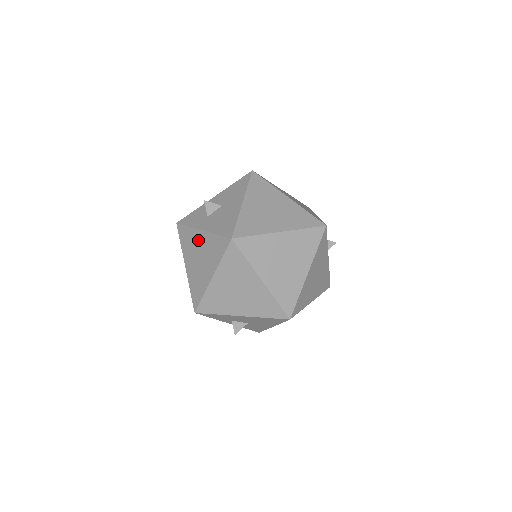
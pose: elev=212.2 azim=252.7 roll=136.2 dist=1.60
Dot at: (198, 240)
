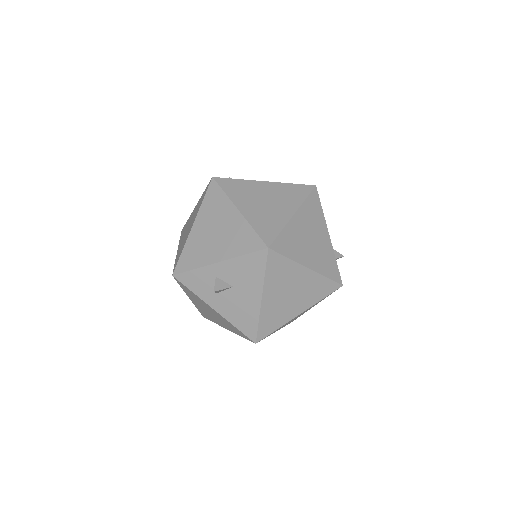
Dot at: (209, 308)
